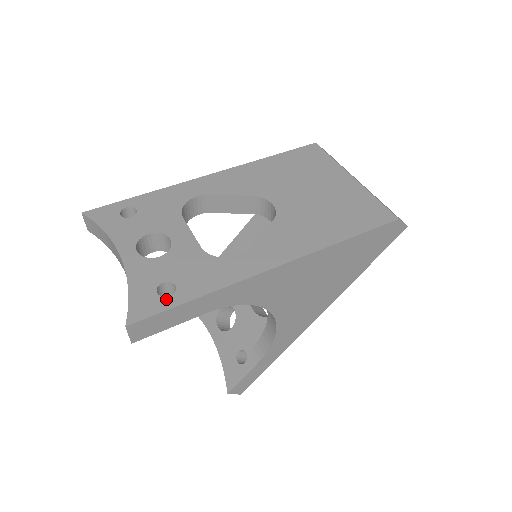
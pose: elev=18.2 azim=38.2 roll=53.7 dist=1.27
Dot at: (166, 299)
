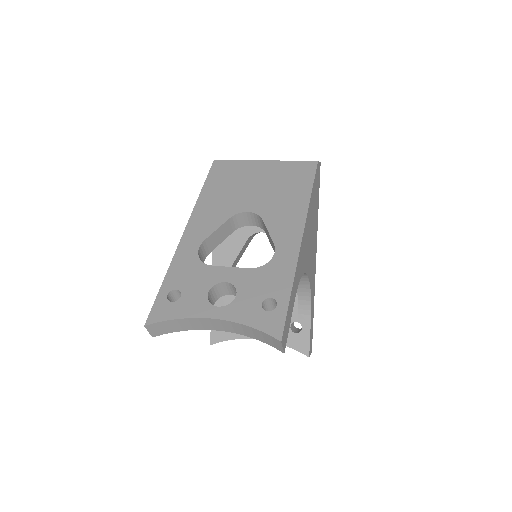
Dot at: (278, 308)
